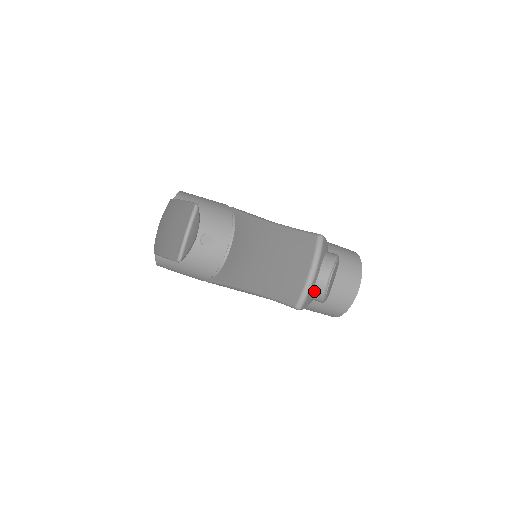
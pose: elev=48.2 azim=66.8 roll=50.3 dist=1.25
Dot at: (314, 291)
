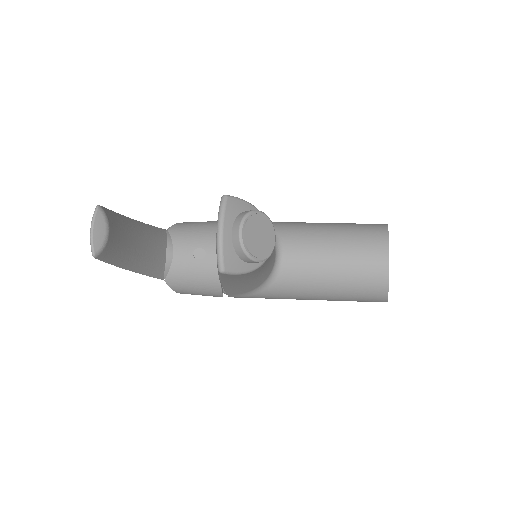
Dot at: (236, 251)
